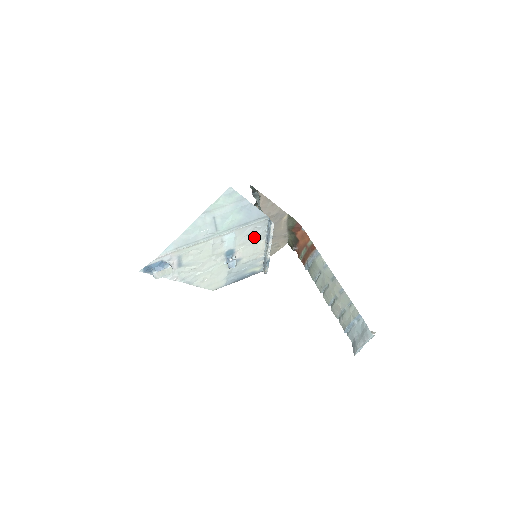
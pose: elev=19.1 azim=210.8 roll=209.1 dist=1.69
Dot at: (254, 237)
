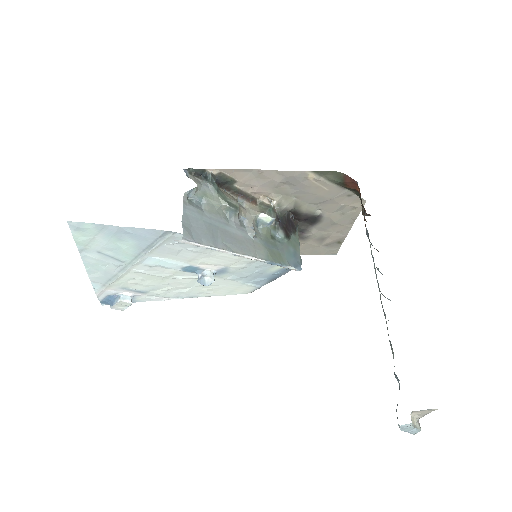
Dot at: (197, 250)
